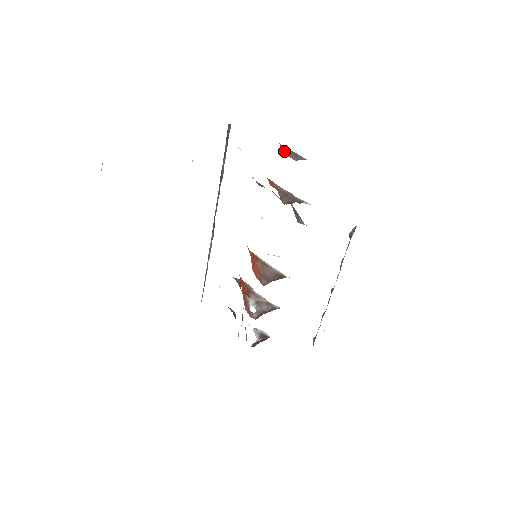
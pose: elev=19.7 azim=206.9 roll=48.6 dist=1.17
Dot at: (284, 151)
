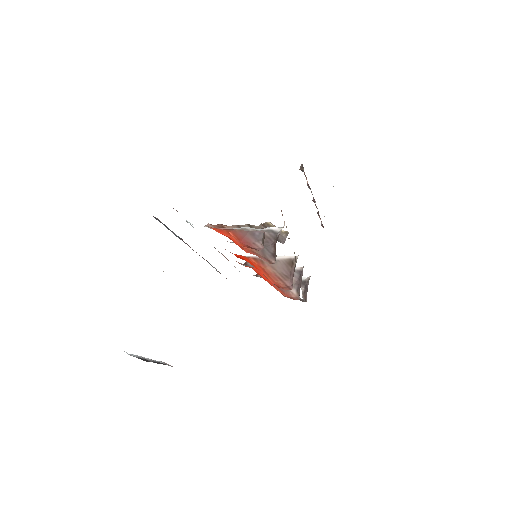
Dot at: (243, 243)
